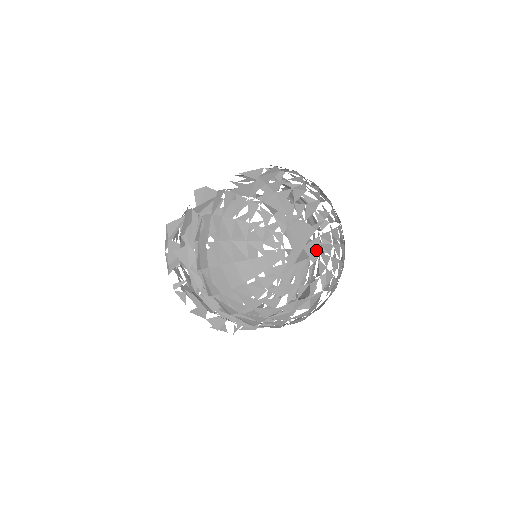
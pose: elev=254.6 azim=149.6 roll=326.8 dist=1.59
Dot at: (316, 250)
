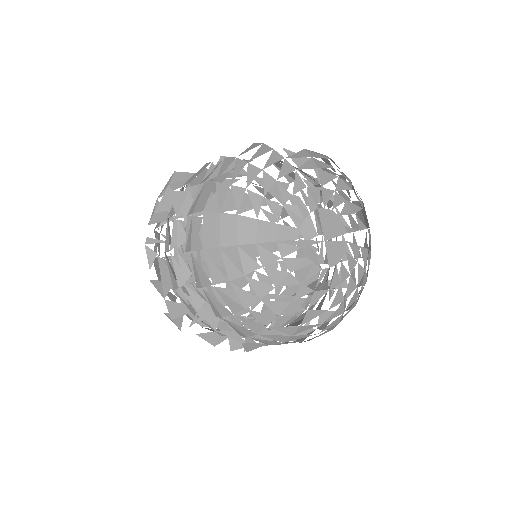
Dot at: (338, 255)
